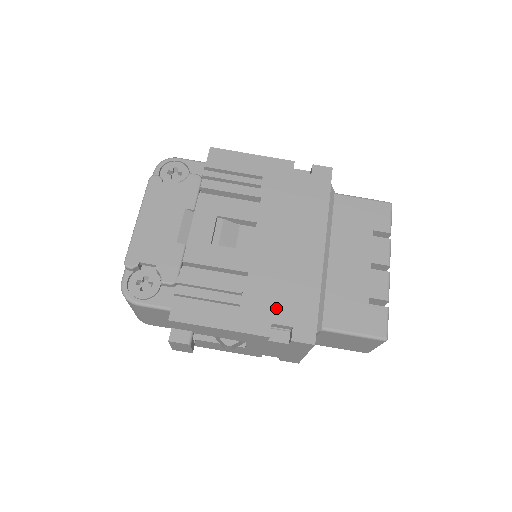
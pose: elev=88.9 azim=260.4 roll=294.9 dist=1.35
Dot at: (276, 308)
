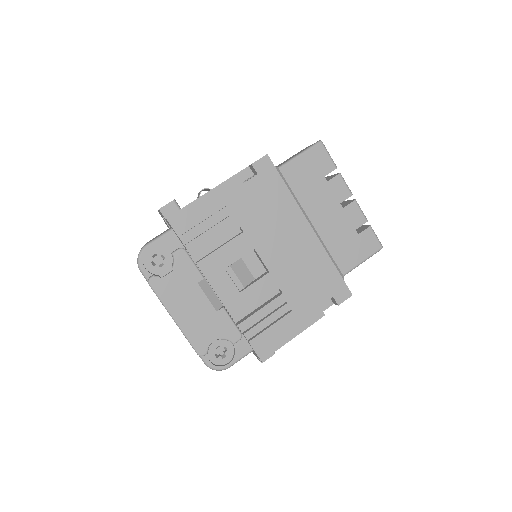
Dot at: (315, 295)
